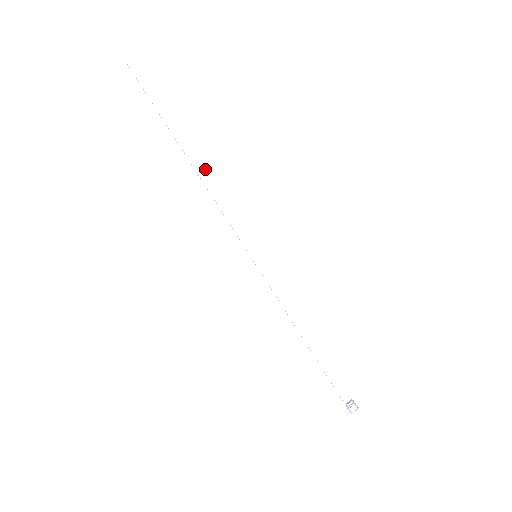
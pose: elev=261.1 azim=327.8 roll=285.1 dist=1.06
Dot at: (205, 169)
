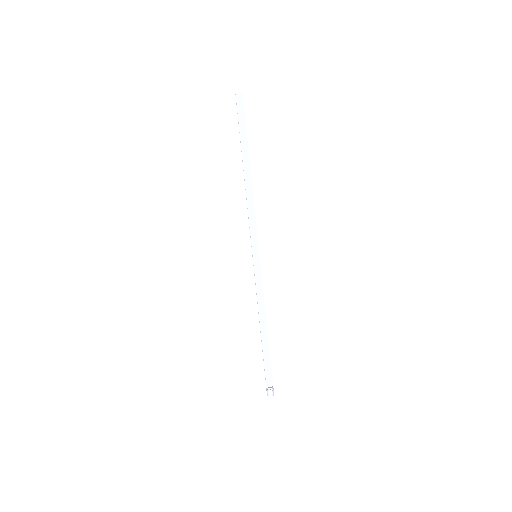
Dot at: (251, 184)
